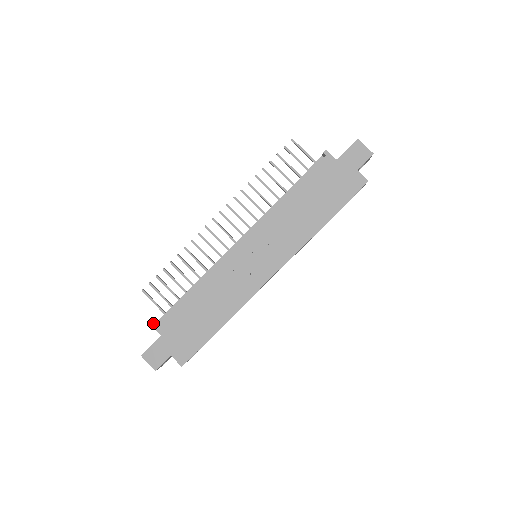
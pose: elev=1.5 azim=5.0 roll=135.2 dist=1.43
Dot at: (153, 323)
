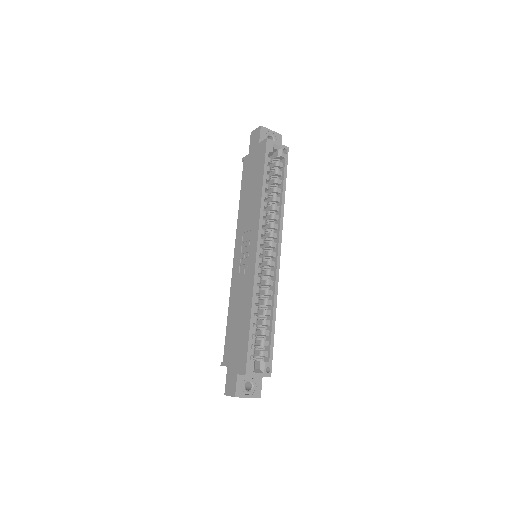
Dot at: (221, 363)
